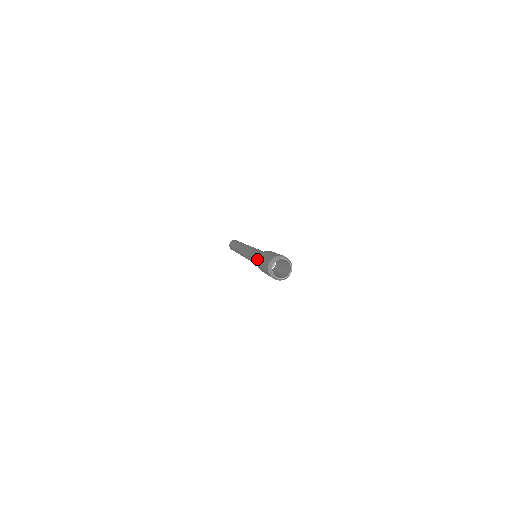
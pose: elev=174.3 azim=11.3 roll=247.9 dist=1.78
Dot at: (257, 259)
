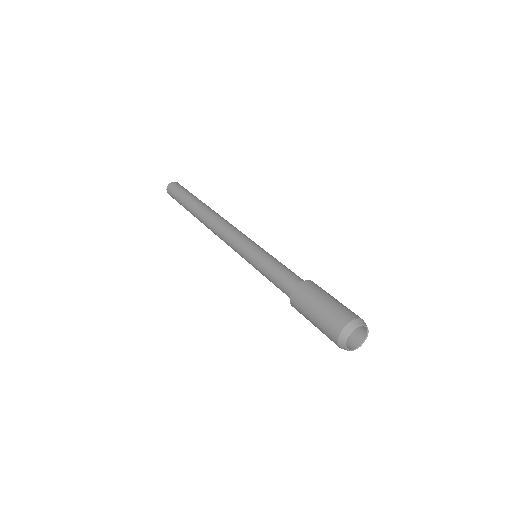
Dot at: (290, 301)
